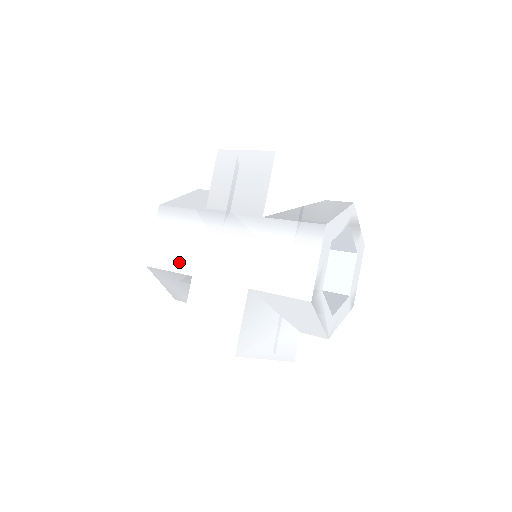
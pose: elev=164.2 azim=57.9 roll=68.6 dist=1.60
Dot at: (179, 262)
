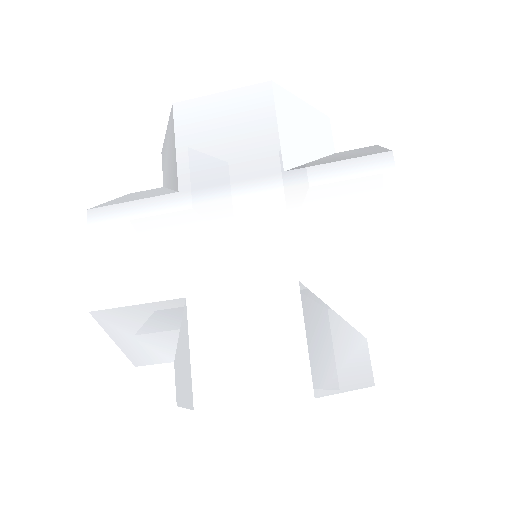
Dot at: (153, 284)
